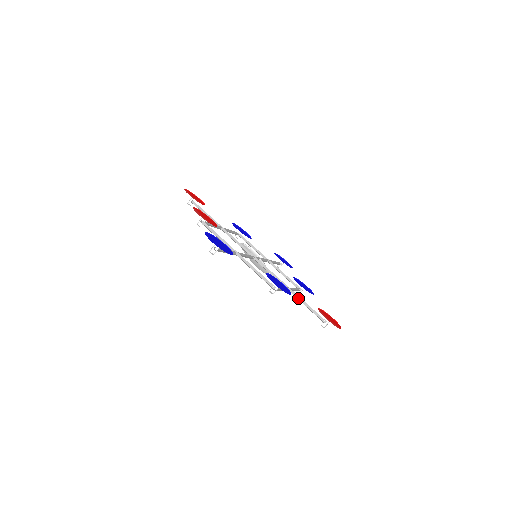
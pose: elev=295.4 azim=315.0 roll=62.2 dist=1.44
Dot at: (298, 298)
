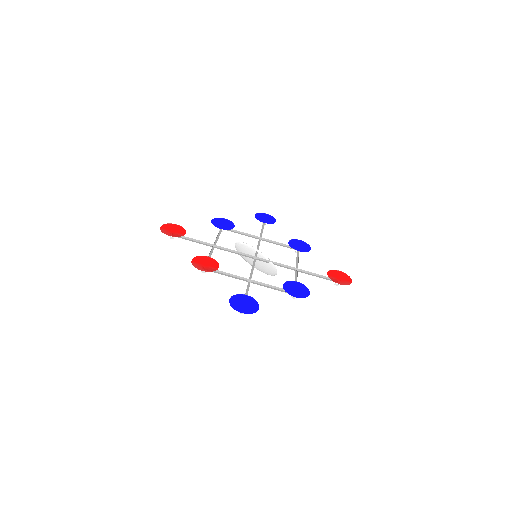
Dot at: (307, 273)
